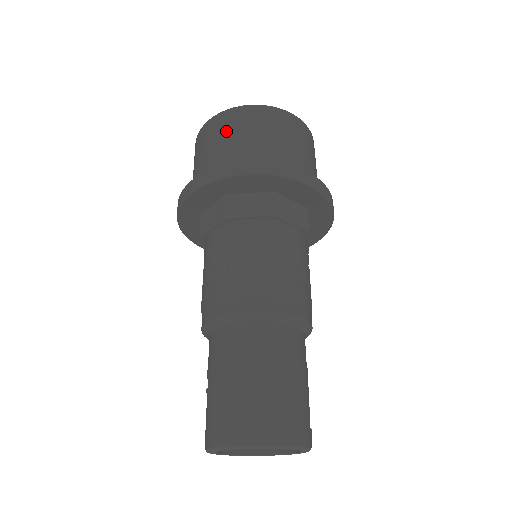
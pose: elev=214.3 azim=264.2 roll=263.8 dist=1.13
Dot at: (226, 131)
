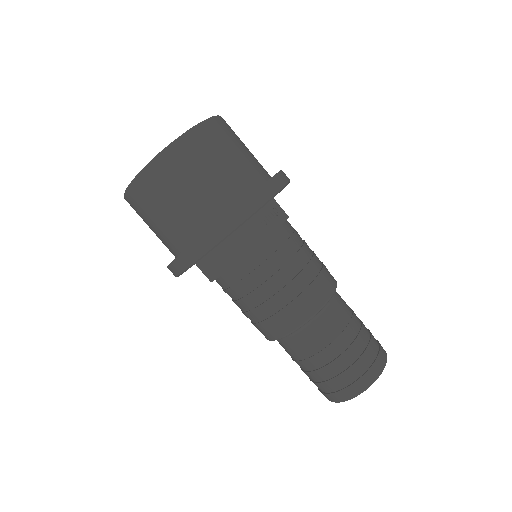
Dot at: (143, 217)
